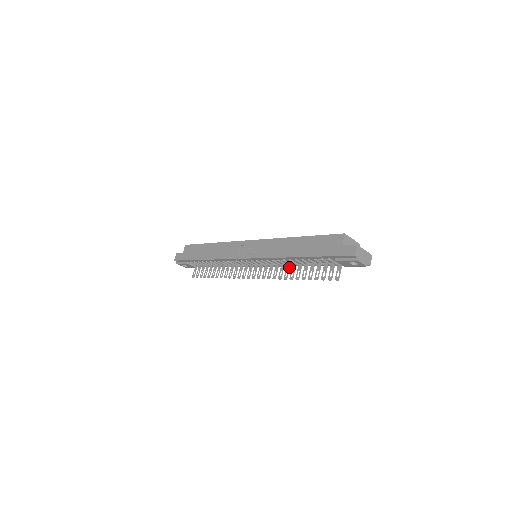
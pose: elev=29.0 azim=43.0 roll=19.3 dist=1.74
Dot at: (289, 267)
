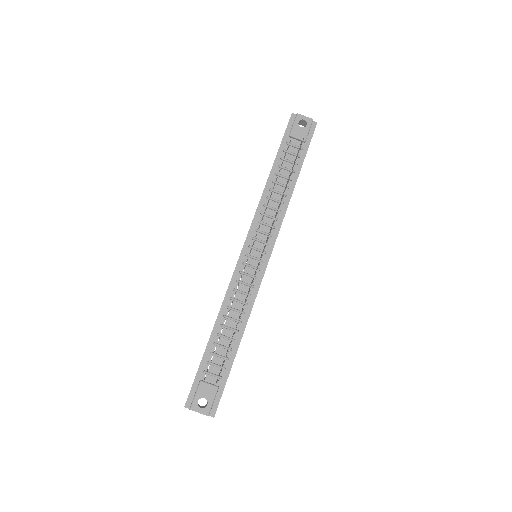
Dot at: (279, 203)
